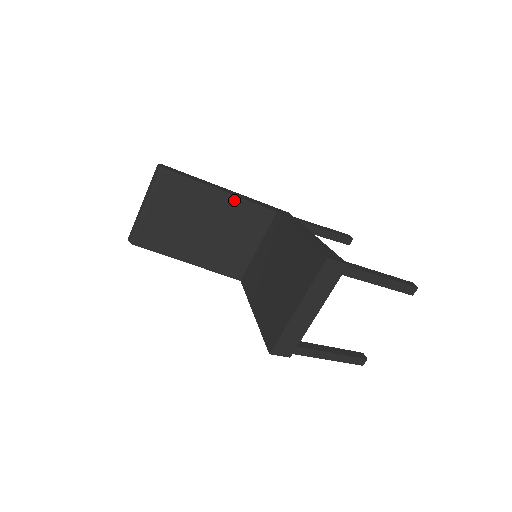
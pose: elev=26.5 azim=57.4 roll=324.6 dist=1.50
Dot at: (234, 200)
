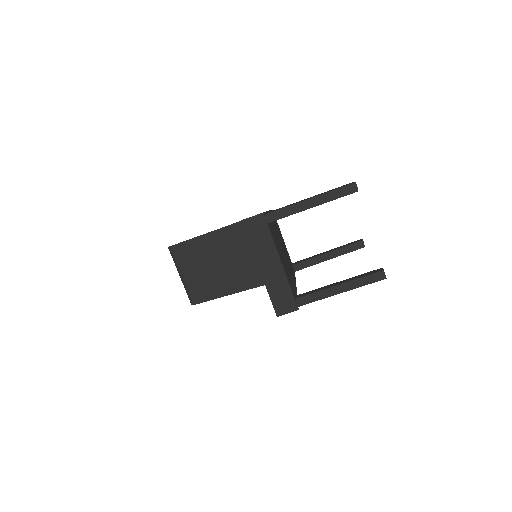
Dot at: (221, 232)
